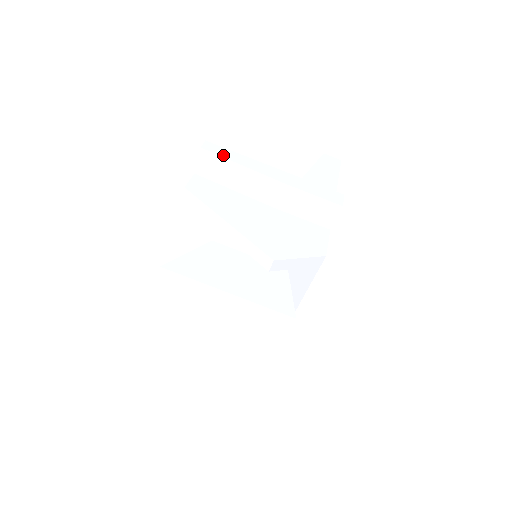
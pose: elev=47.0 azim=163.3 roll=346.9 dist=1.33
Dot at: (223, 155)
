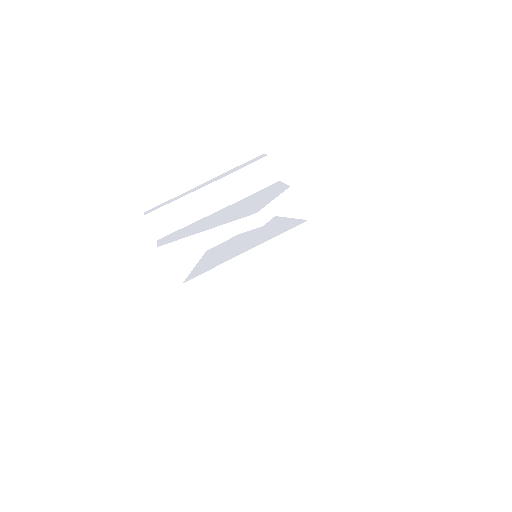
Dot at: (163, 206)
